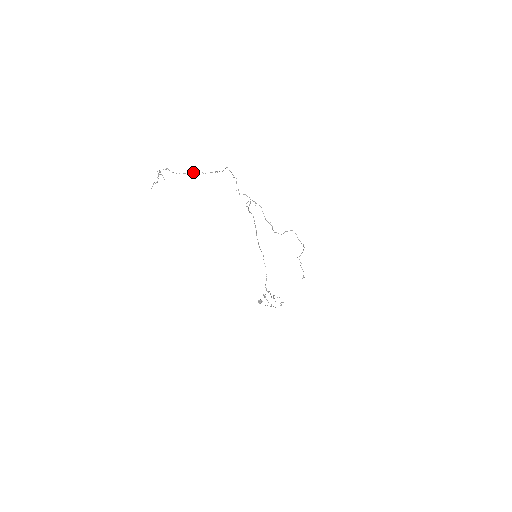
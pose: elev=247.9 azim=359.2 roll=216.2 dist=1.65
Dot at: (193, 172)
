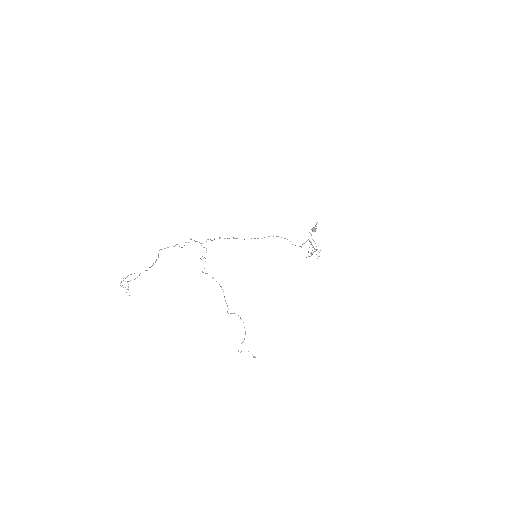
Dot at: occluded
